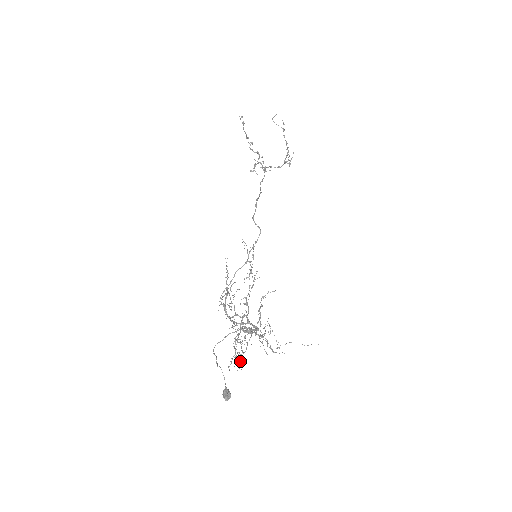
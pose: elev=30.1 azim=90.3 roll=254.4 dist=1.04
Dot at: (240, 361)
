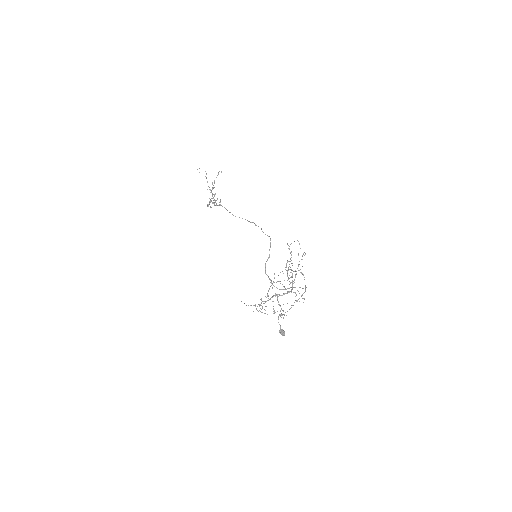
Dot at: (279, 314)
